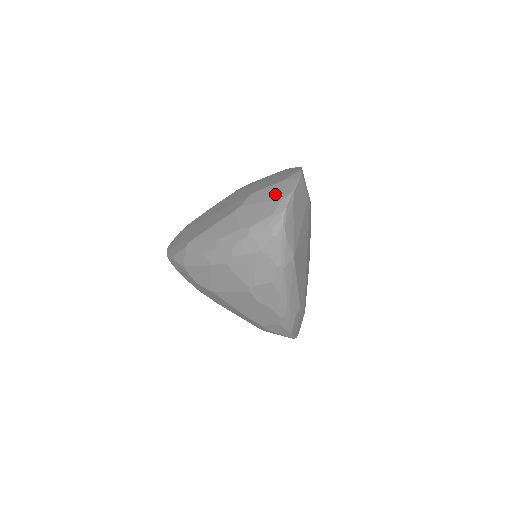
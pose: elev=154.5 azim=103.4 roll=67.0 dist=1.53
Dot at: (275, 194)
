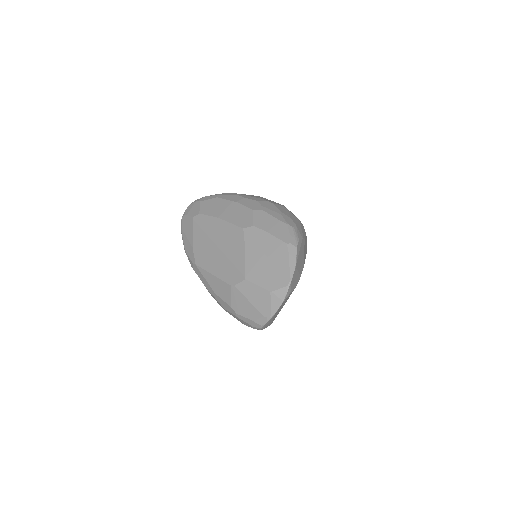
Dot at: (261, 303)
